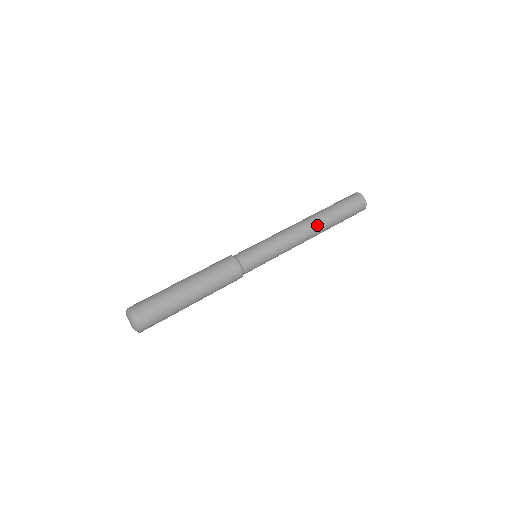
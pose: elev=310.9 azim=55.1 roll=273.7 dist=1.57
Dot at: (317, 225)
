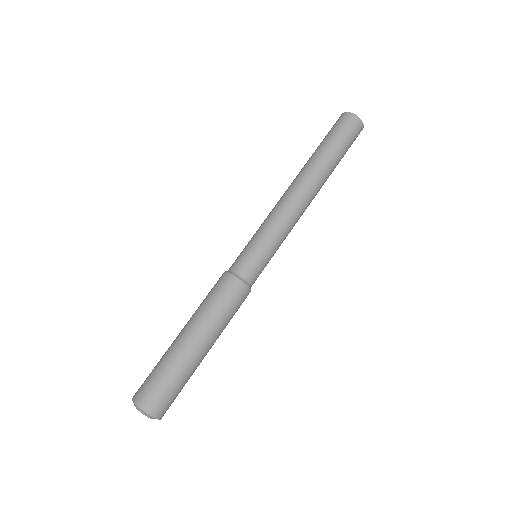
Dot at: (315, 183)
